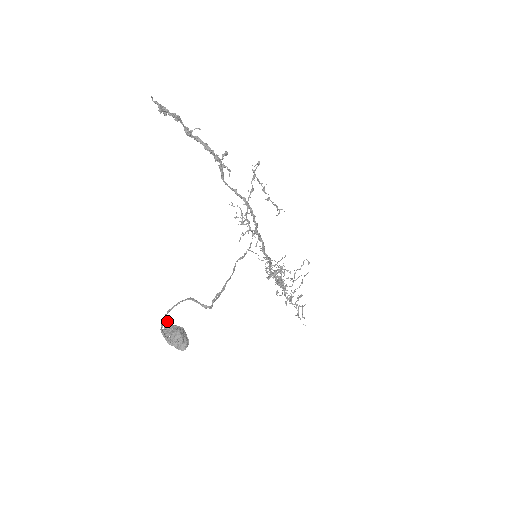
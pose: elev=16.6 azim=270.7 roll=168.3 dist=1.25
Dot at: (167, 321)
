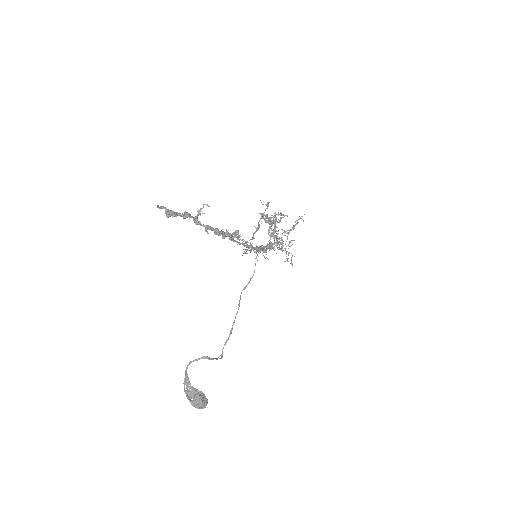
Dot at: (189, 384)
